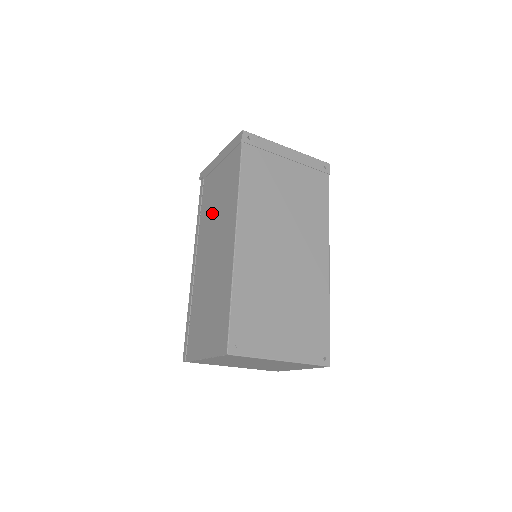
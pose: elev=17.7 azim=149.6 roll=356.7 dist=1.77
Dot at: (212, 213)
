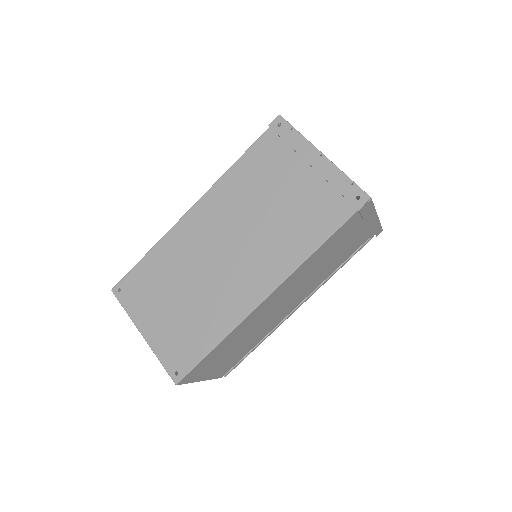
Dot at: occluded
